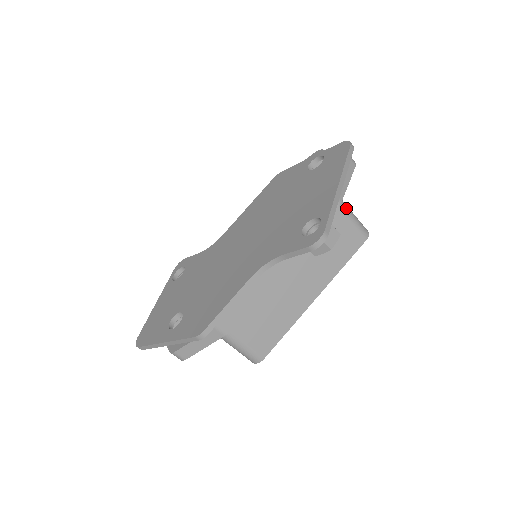
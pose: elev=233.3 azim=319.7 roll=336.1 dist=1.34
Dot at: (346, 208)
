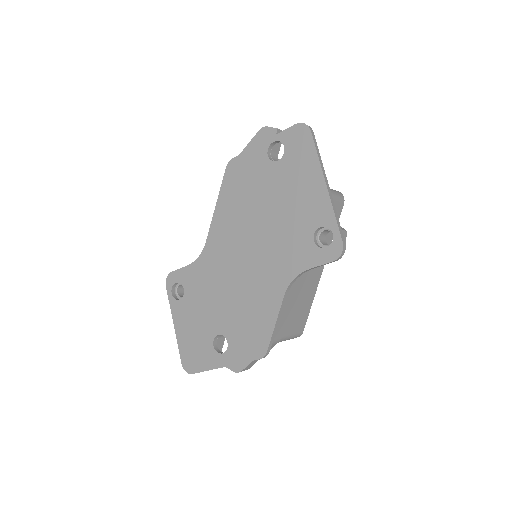
Dot at: occluded
